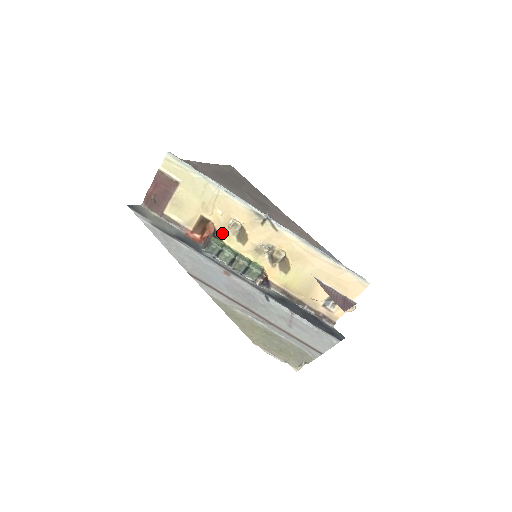
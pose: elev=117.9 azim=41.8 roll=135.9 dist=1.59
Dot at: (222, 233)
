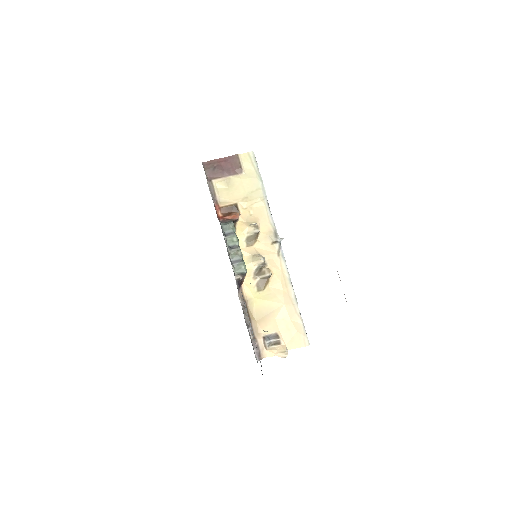
Dot at: (239, 226)
